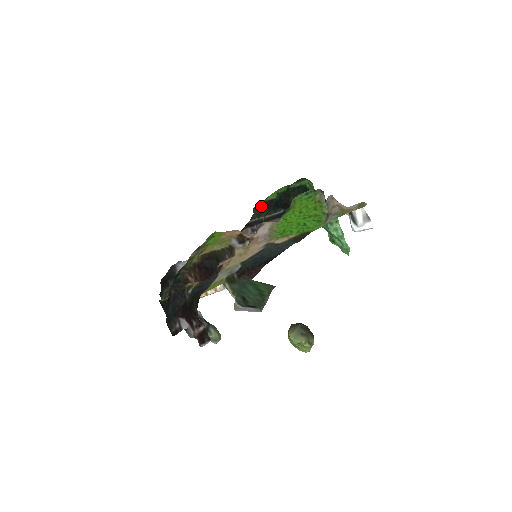
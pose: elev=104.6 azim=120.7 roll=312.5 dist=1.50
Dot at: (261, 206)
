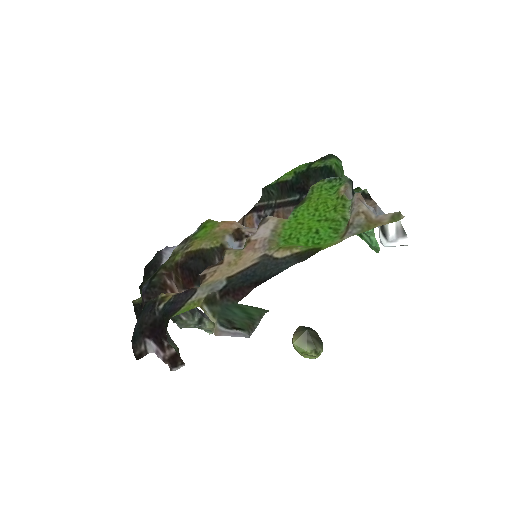
Dot at: (272, 187)
